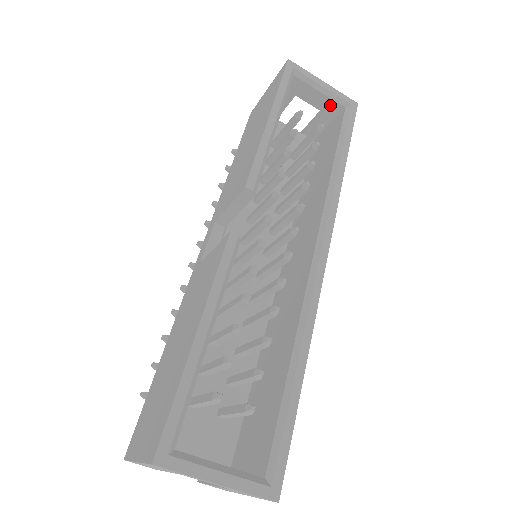
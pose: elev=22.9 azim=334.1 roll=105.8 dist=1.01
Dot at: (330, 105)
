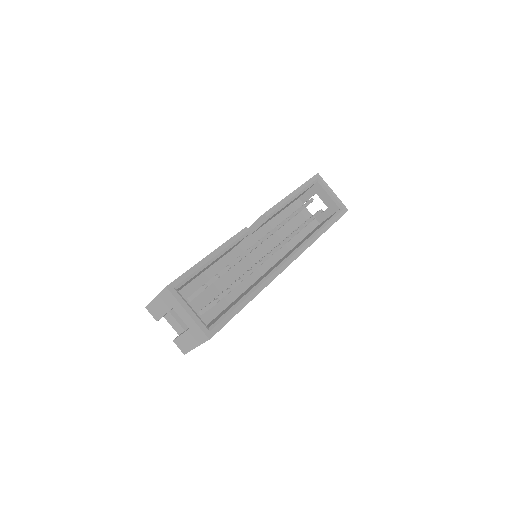
Dot at: (333, 205)
